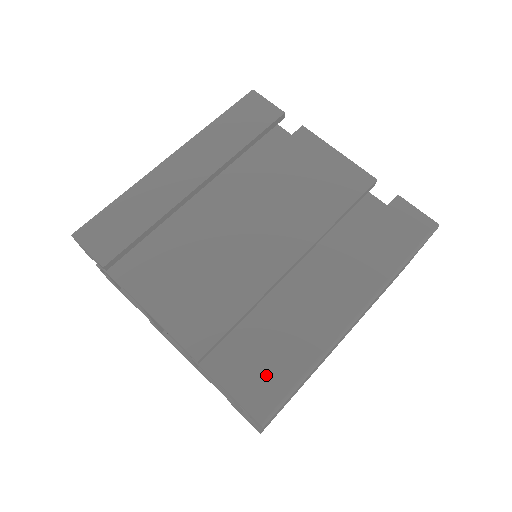
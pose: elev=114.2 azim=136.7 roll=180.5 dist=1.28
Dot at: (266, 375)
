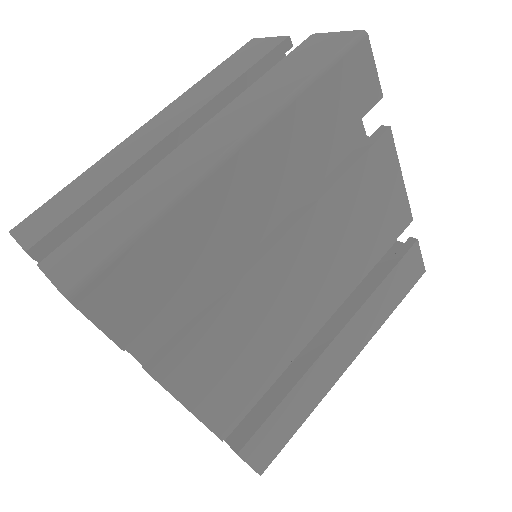
Dot at: (275, 435)
